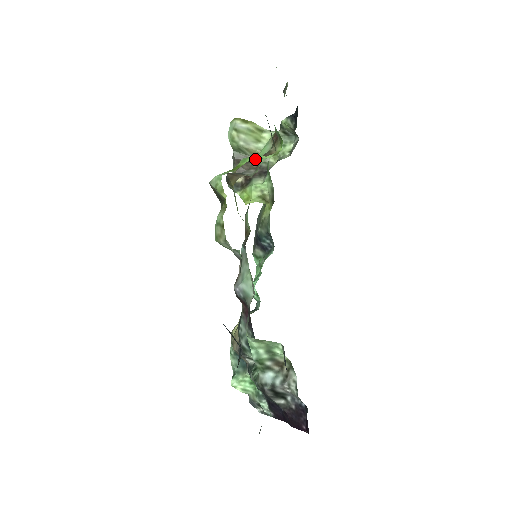
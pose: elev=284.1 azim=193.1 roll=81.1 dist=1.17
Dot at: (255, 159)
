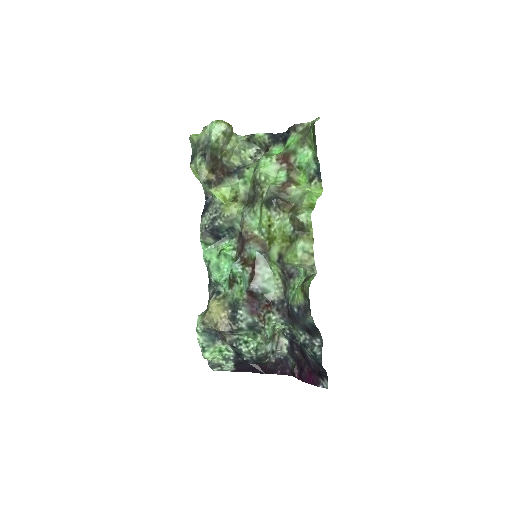
Dot at: (222, 158)
